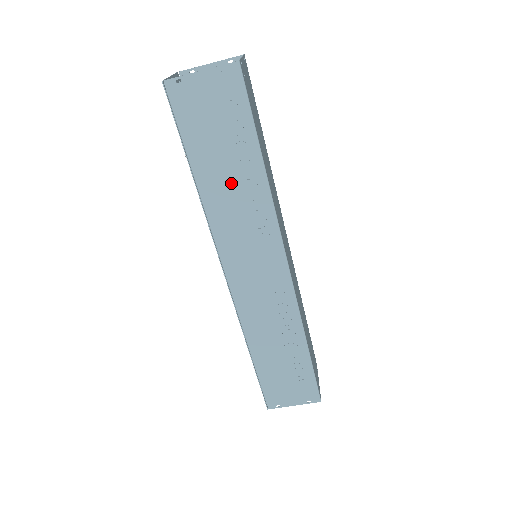
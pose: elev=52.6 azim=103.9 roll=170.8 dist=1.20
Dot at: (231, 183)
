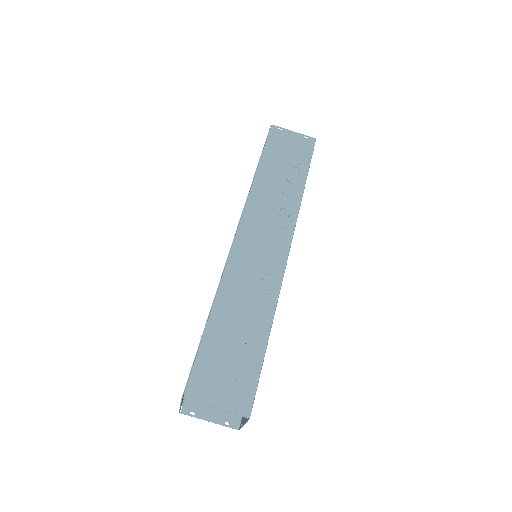
Dot at: (279, 182)
